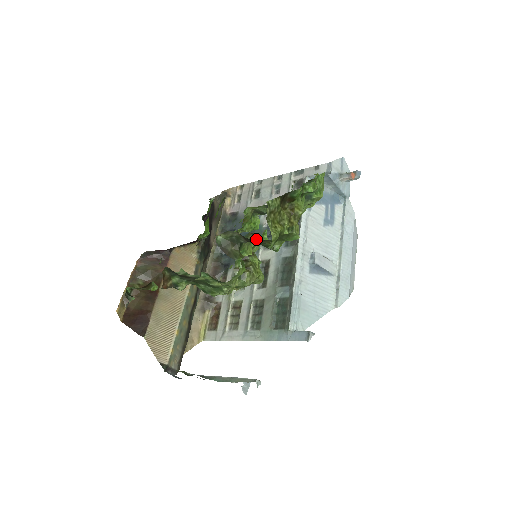
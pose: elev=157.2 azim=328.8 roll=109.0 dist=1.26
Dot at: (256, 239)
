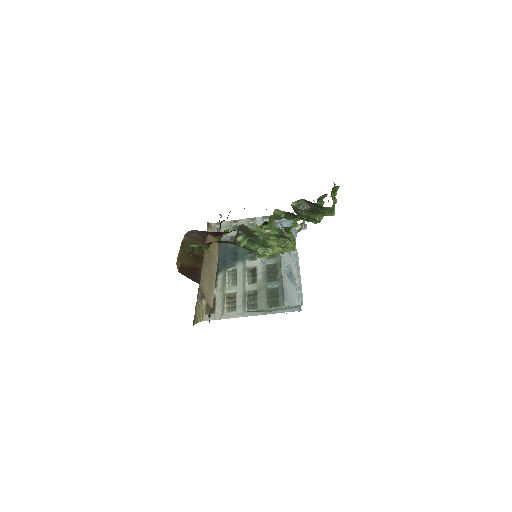
Dot at: (305, 215)
